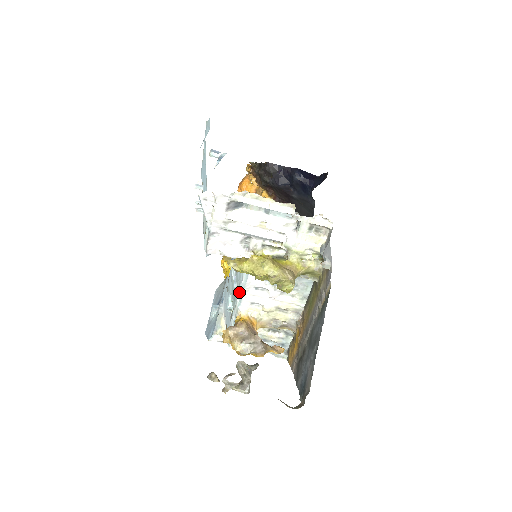
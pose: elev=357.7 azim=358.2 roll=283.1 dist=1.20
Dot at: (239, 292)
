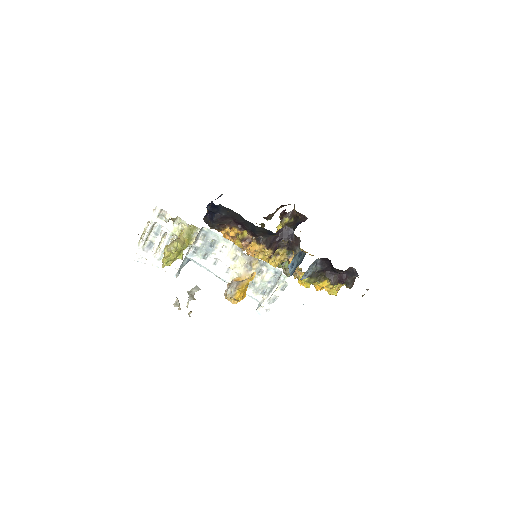
Dot at: (215, 275)
